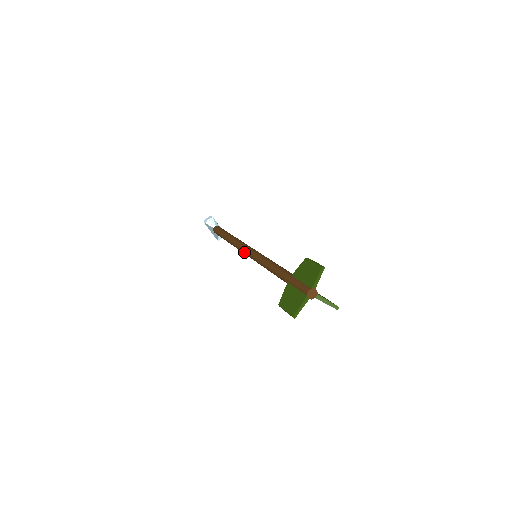
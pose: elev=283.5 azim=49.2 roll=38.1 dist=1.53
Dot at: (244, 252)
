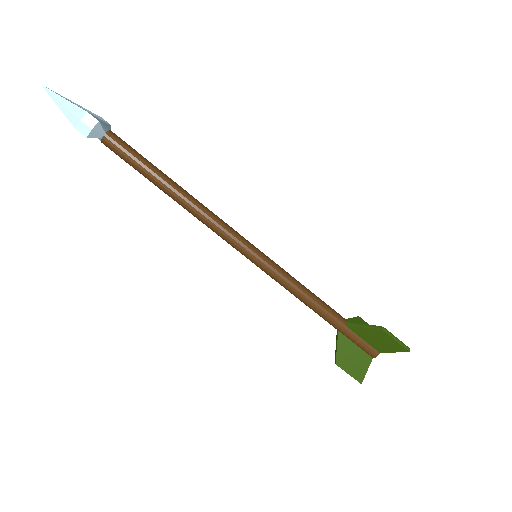
Dot at: occluded
